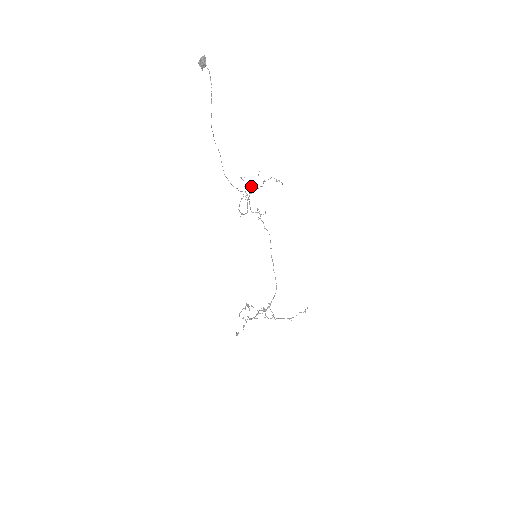
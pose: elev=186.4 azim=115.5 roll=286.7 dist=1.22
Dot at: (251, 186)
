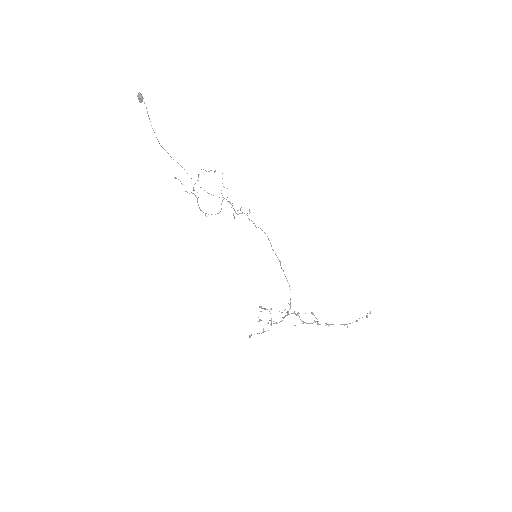
Dot at: occluded
